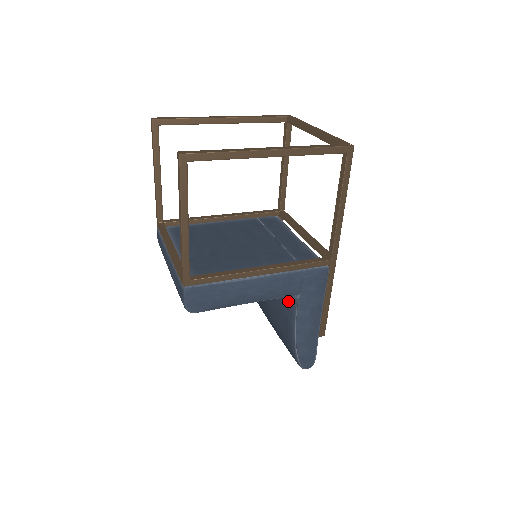
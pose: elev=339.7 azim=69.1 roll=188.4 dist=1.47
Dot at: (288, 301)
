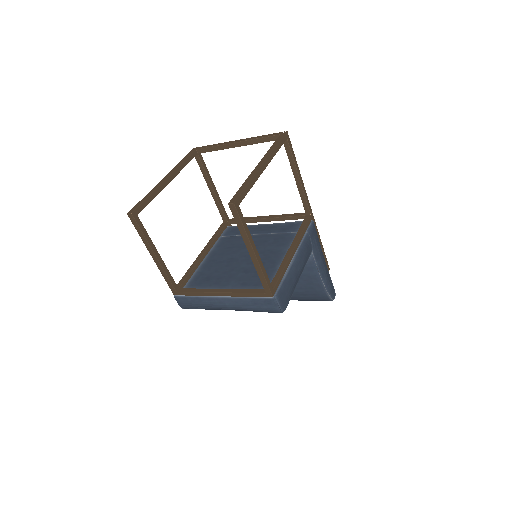
Dot at: occluded
